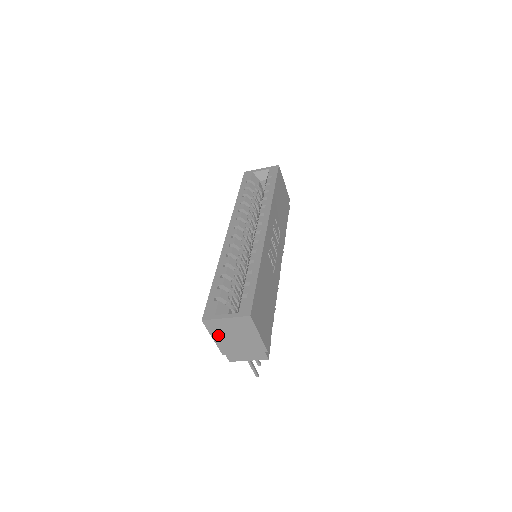
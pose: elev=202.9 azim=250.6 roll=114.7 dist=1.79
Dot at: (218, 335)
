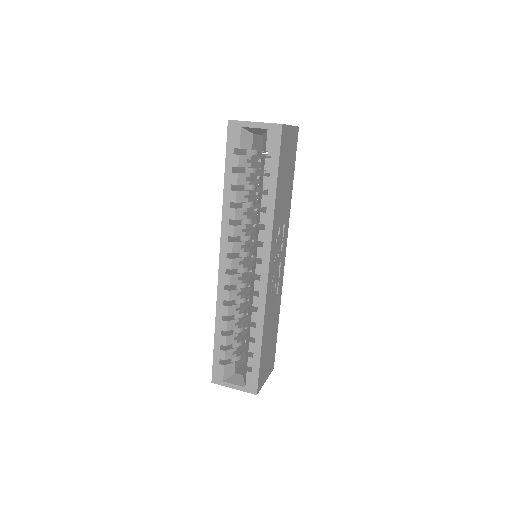
Dot at: occluded
